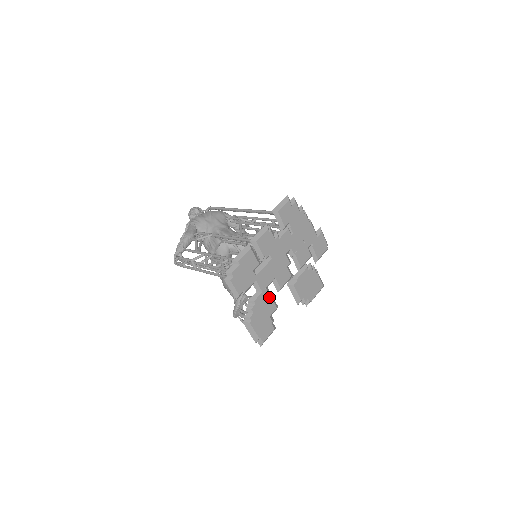
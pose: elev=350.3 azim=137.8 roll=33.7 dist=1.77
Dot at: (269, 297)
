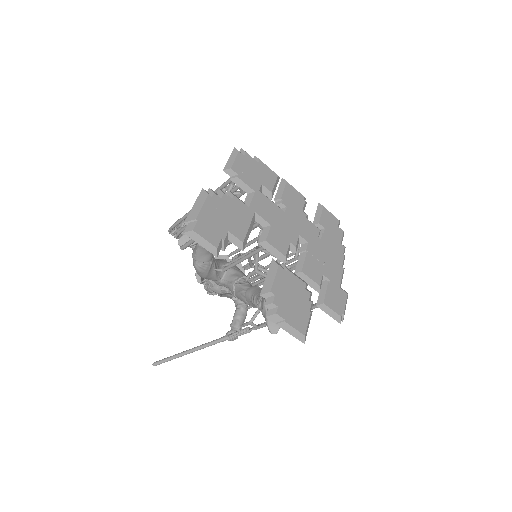
Dot at: (248, 222)
